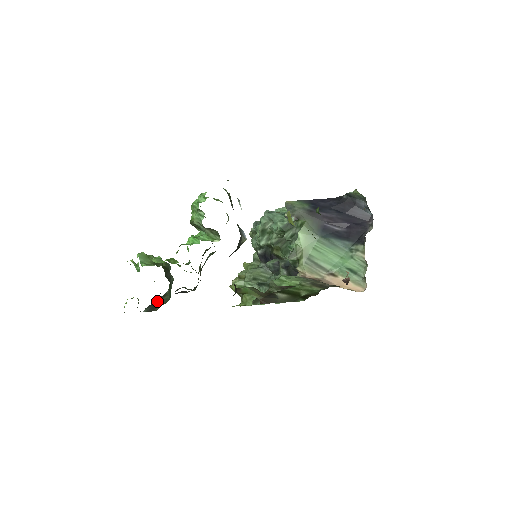
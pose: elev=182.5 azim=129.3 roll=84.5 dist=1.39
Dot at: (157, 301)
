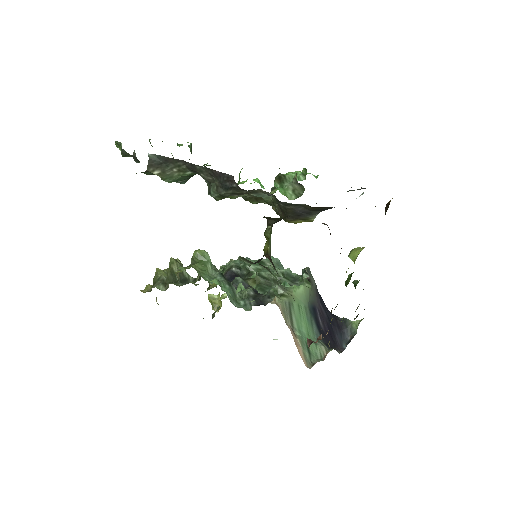
Dot at: (171, 165)
